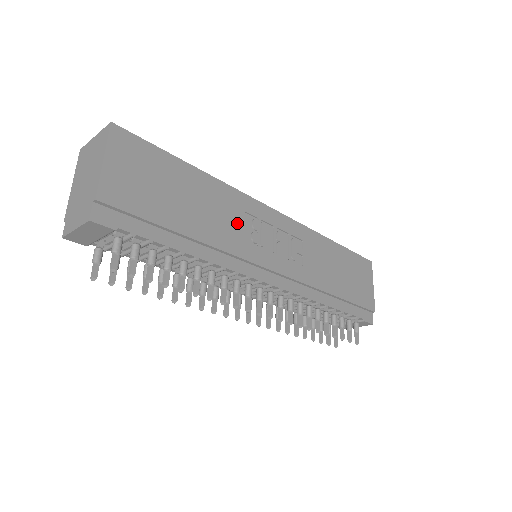
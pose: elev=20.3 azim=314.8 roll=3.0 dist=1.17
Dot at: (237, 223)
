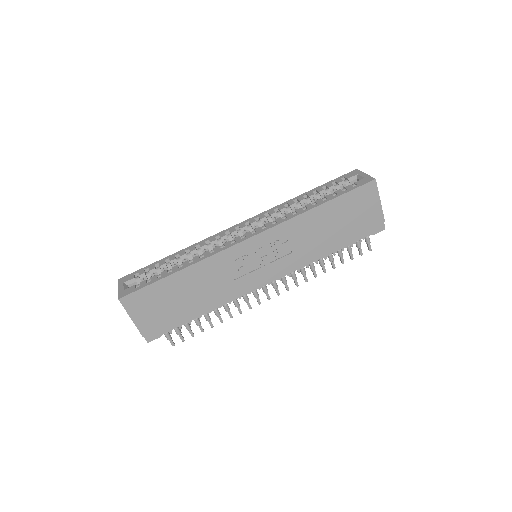
Dot at: (224, 275)
